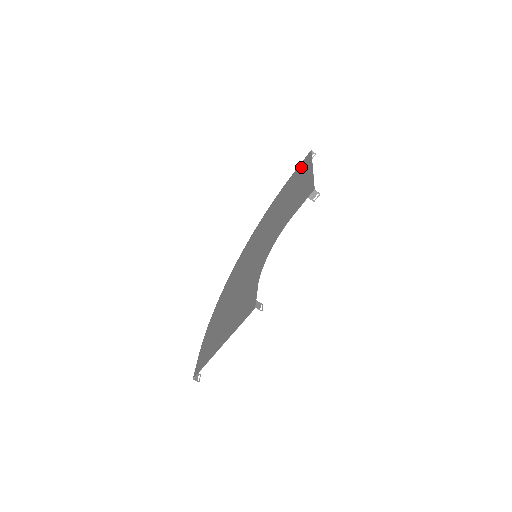
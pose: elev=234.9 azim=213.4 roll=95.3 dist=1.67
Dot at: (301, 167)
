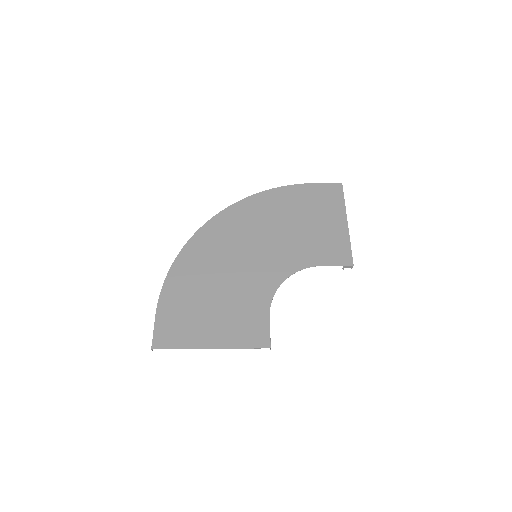
Dot at: (327, 193)
